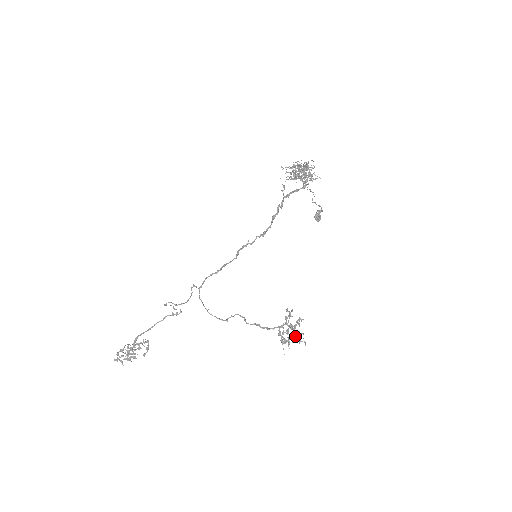
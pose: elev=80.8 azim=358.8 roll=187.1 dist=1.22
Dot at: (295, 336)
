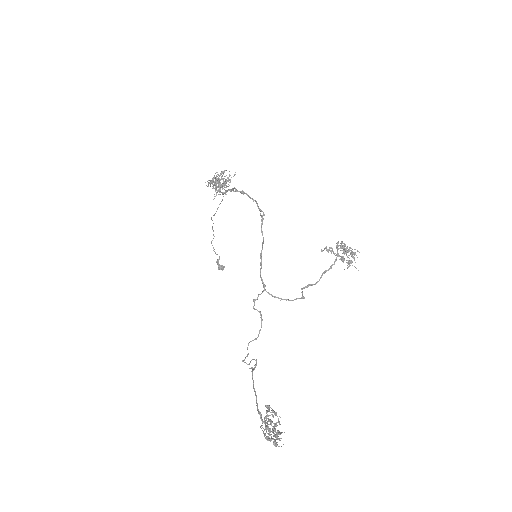
Dot at: occluded
